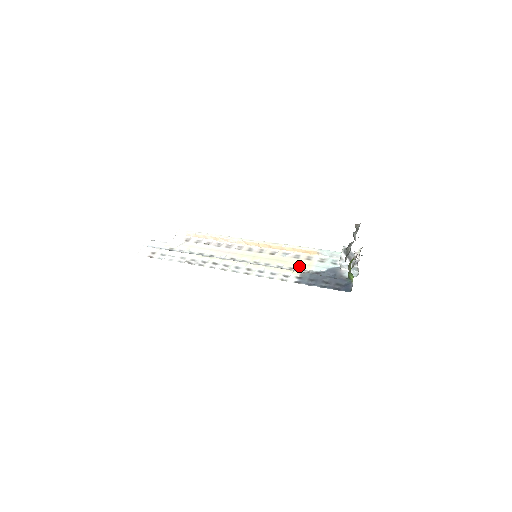
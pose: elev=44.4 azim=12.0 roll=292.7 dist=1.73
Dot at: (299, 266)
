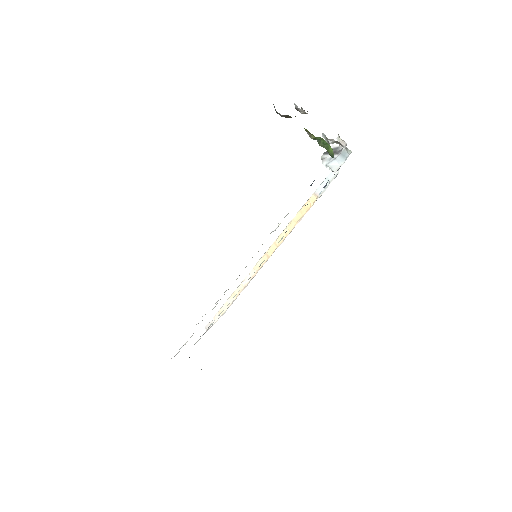
Dot at: occluded
